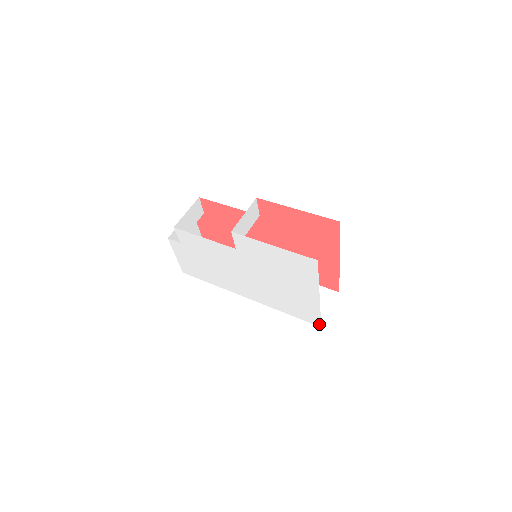
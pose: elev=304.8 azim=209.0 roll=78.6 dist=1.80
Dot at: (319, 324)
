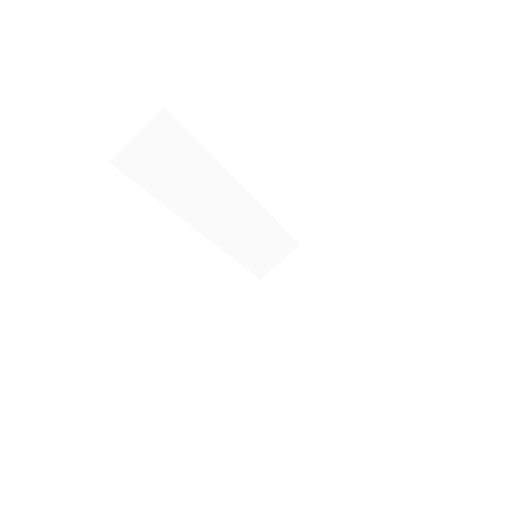
Dot at: (262, 282)
